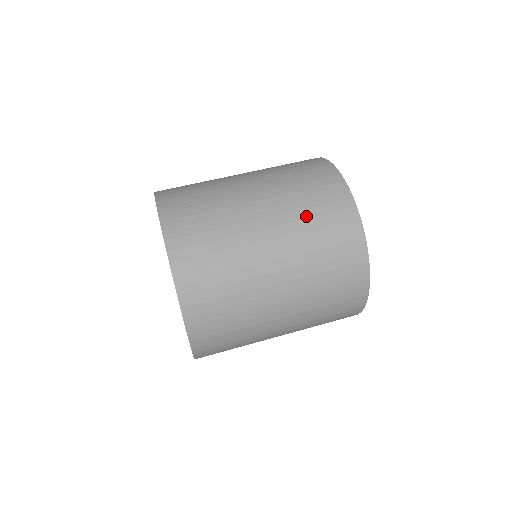
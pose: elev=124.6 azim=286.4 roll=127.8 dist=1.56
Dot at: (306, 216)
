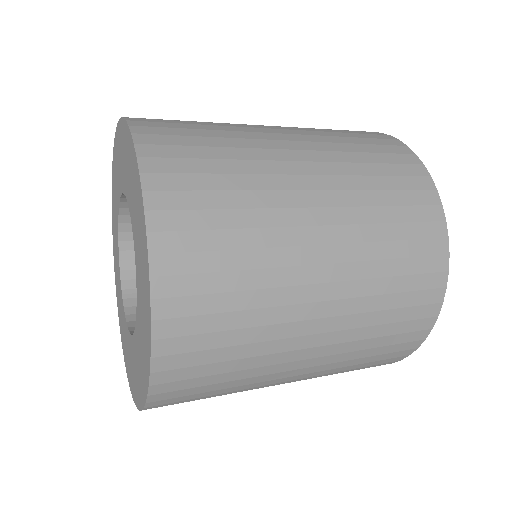
Dot at: (327, 131)
